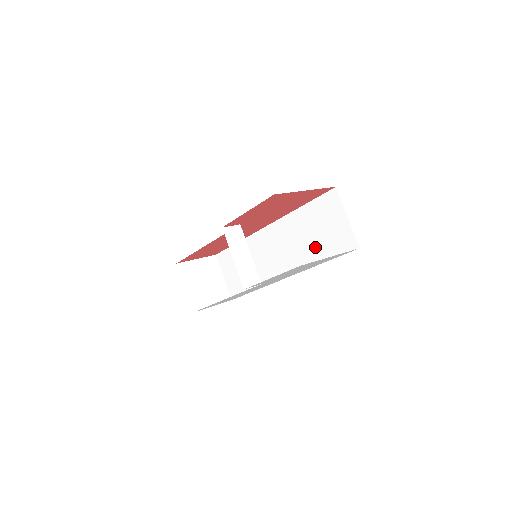
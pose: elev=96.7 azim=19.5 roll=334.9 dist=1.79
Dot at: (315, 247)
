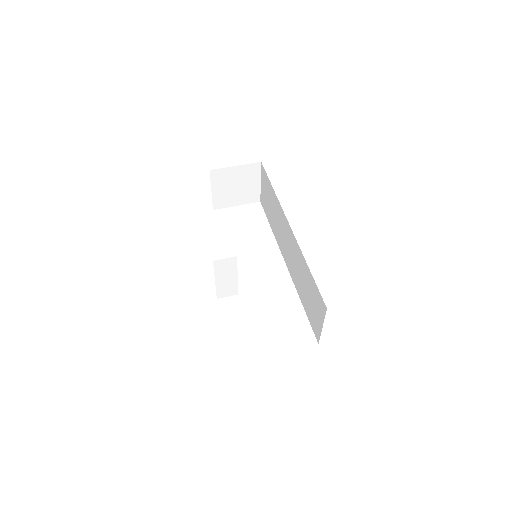
Dot at: (303, 293)
